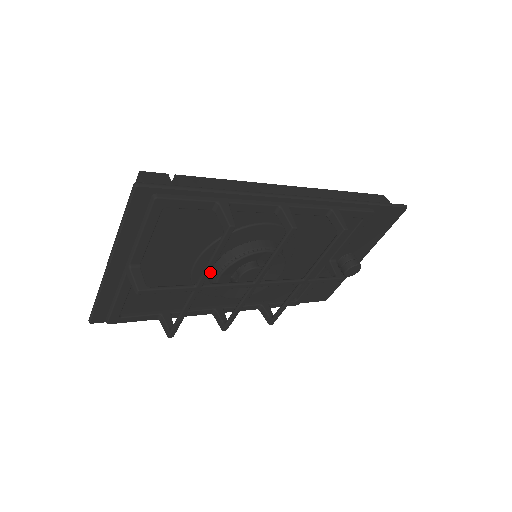
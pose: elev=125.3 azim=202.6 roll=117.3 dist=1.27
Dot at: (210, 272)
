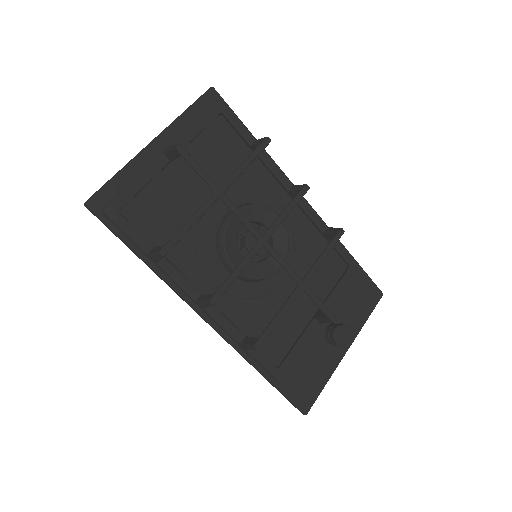
Dot at: (222, 218)
